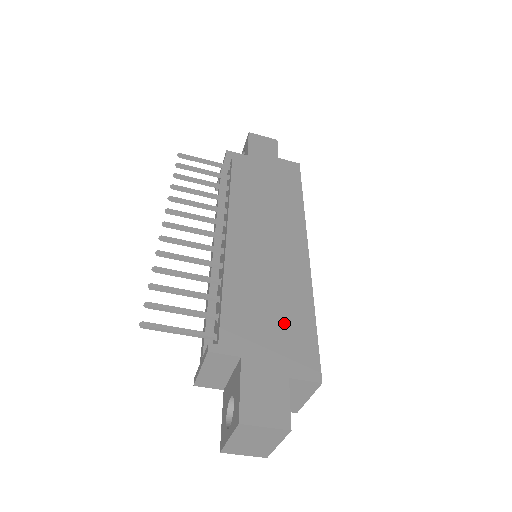
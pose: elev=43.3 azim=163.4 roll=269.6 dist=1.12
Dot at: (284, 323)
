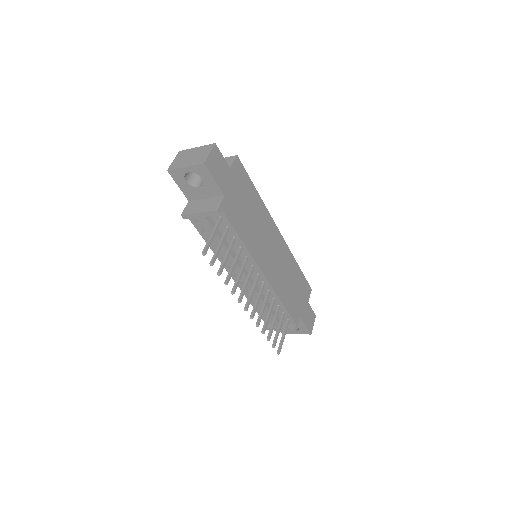
Dot at: (298, 285)
